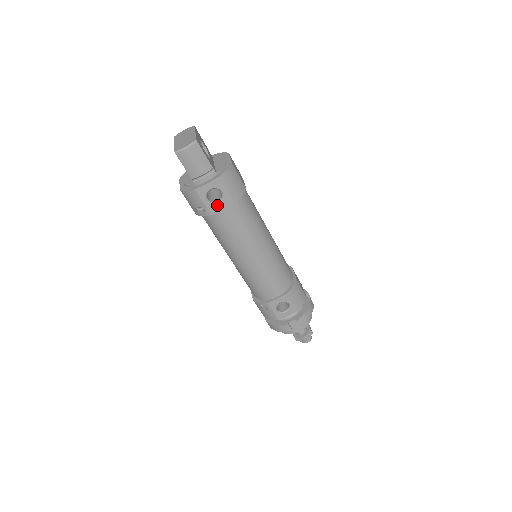
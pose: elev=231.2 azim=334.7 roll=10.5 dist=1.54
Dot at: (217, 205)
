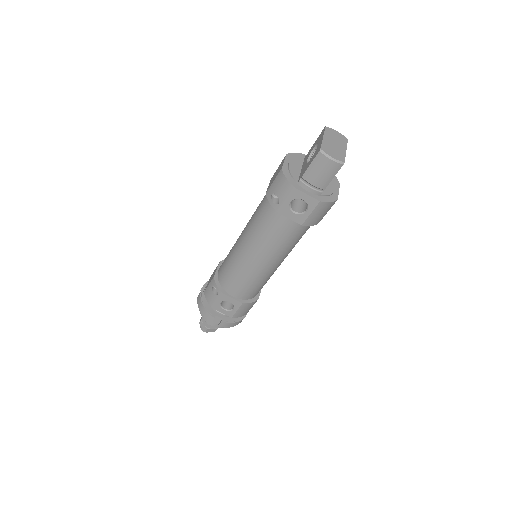
Dot at: (291, 212)
